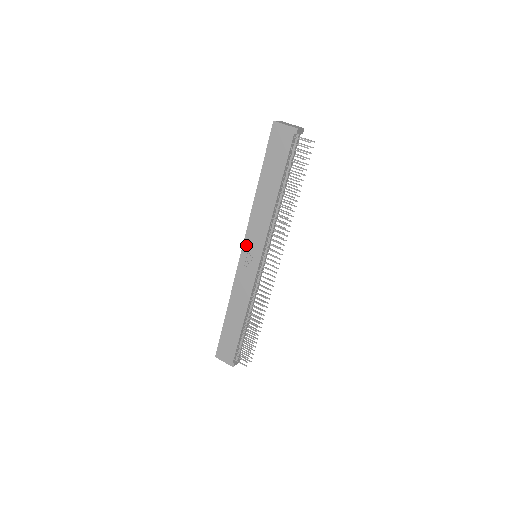
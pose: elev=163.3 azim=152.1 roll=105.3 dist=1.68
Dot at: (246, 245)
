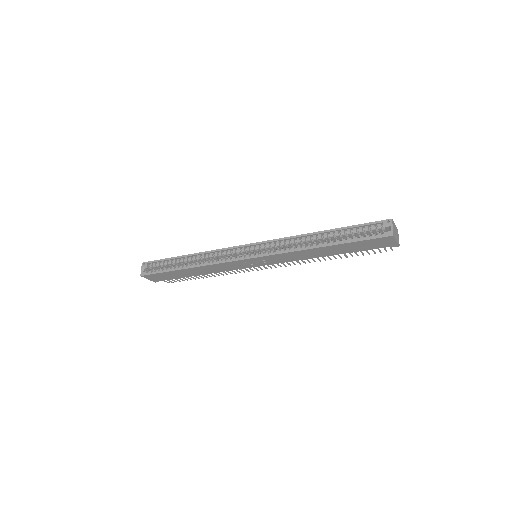
Dot at: (260, 259)
